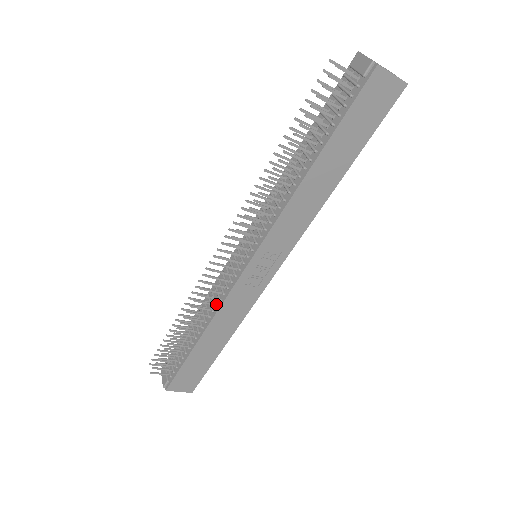
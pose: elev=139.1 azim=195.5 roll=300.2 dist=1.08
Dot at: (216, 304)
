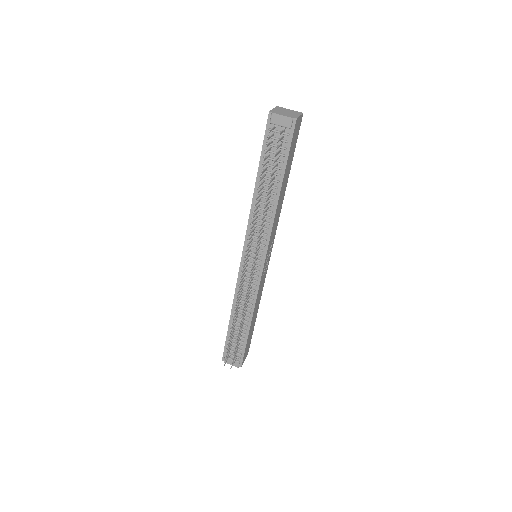
Dot at: (252, 299)
